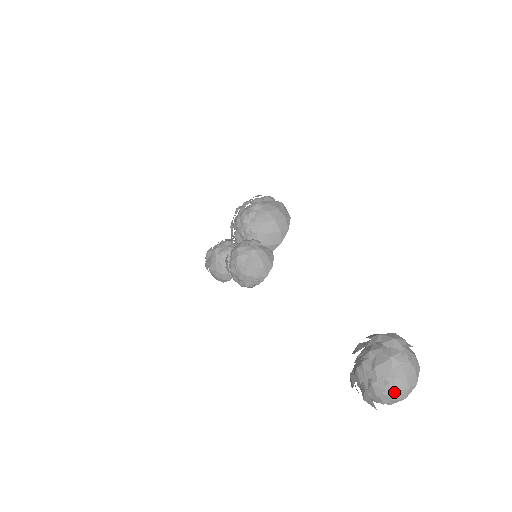
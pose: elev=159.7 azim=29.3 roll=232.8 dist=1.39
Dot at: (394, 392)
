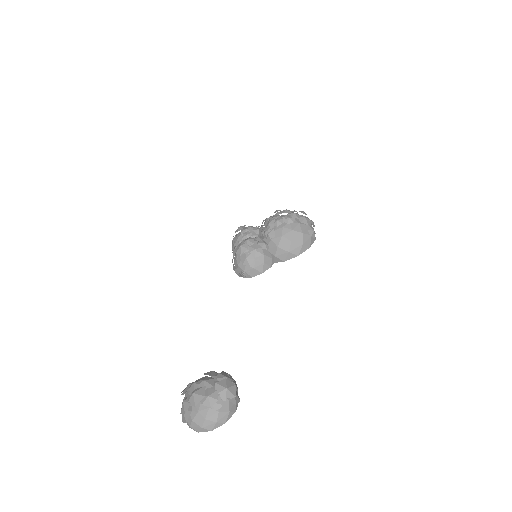
Dot at: (191, 420)
